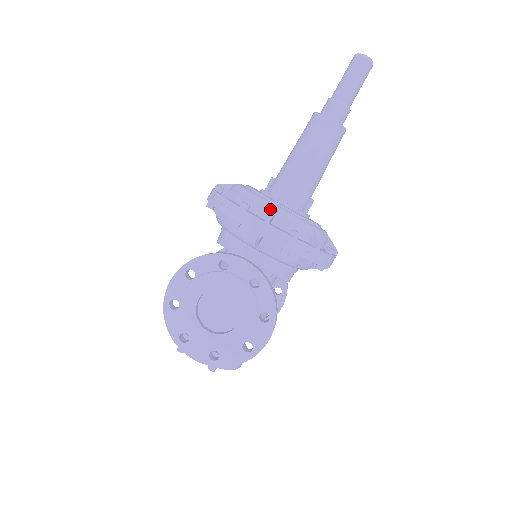
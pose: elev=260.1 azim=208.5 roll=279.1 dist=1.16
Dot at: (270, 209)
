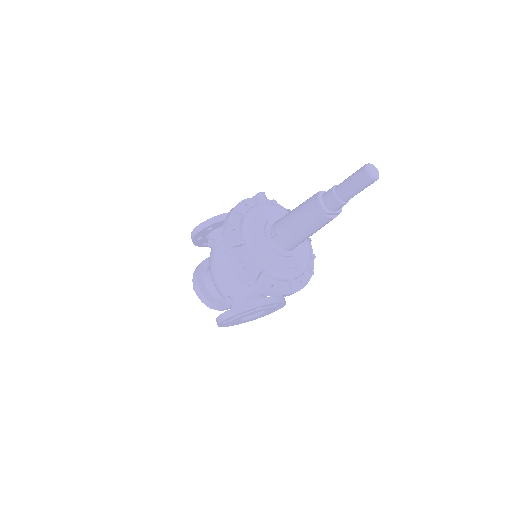
Dot at: (289, 279)
